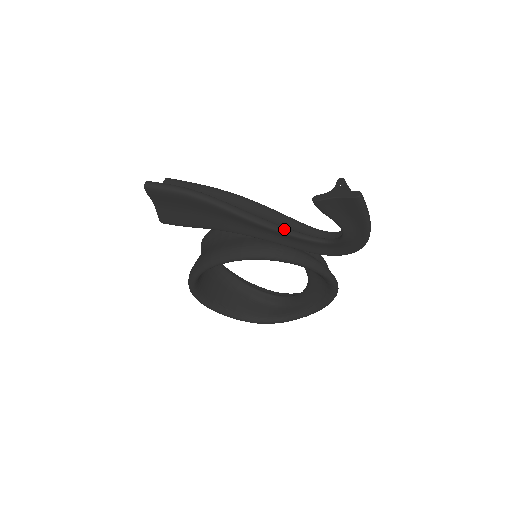
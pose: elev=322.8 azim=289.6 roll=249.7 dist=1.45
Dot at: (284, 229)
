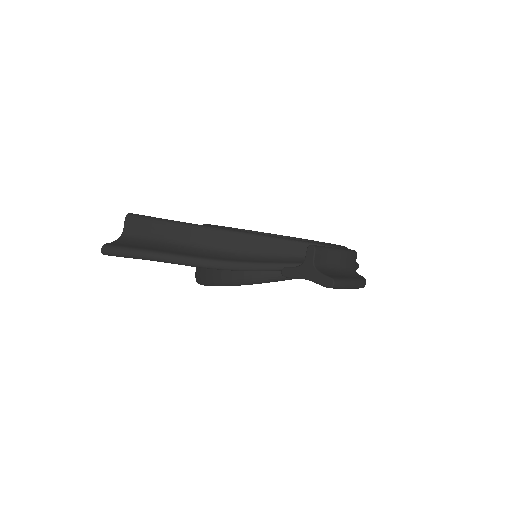
Dot at: (268, 266)
